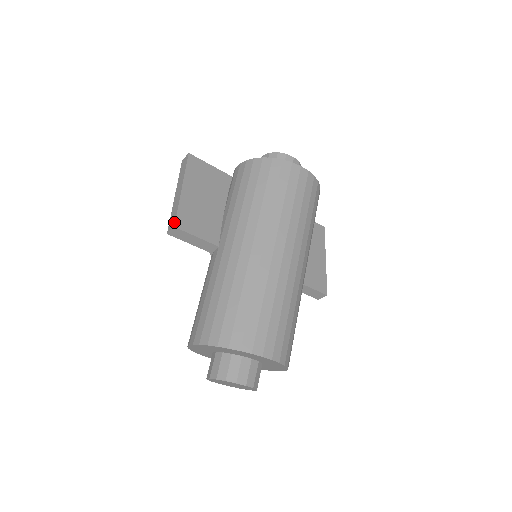
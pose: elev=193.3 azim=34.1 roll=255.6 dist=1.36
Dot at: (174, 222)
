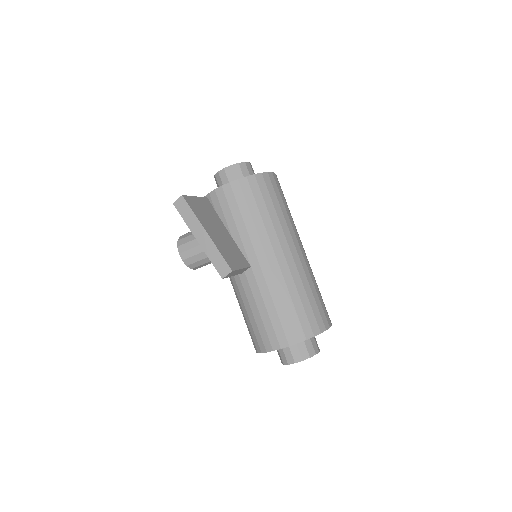
Dot at: (228, 267)
